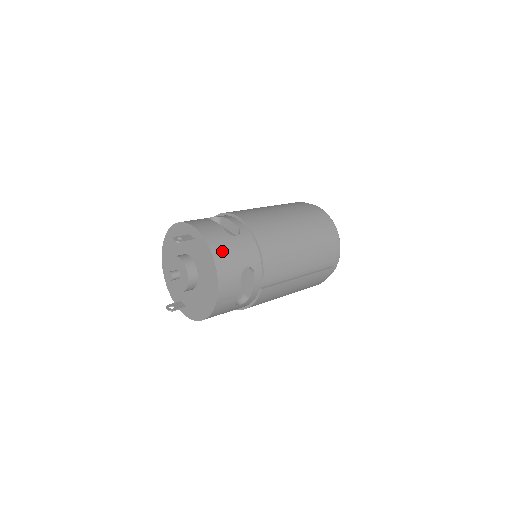
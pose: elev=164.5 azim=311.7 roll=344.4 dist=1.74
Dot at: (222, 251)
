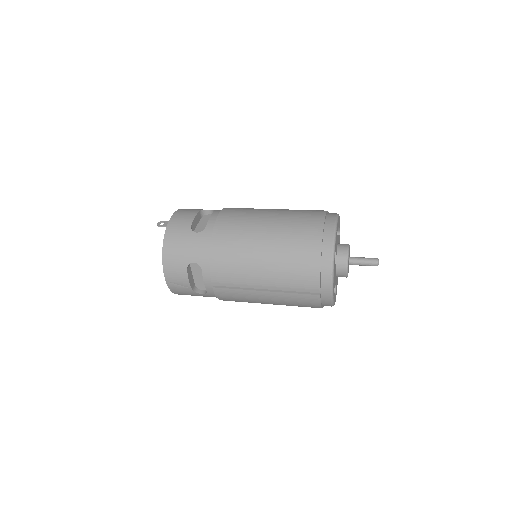
Dot at: (173, 243)
